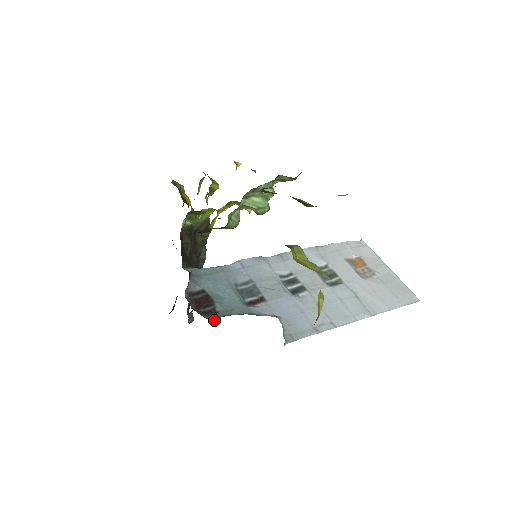
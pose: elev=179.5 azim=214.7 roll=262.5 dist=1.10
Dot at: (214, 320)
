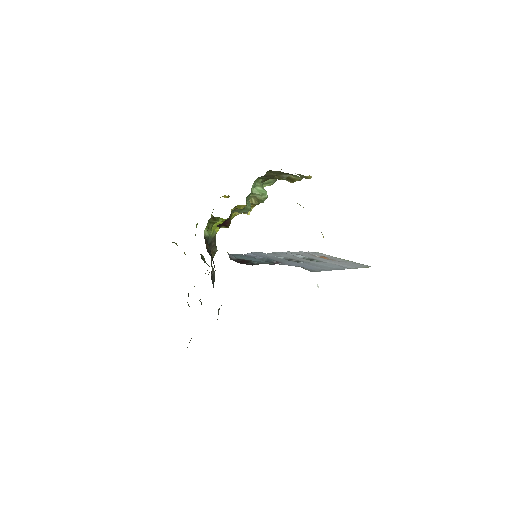
Dot at: (258, 264)
